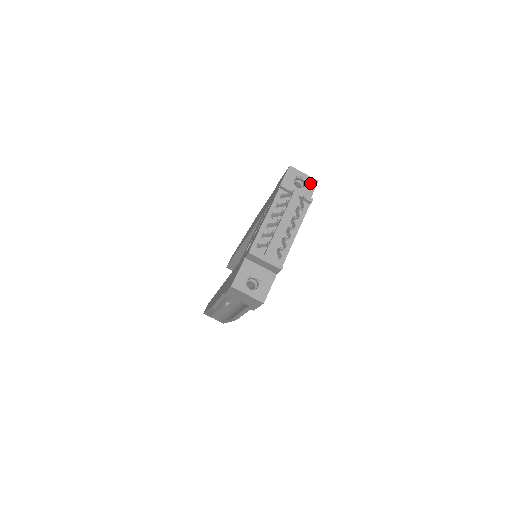
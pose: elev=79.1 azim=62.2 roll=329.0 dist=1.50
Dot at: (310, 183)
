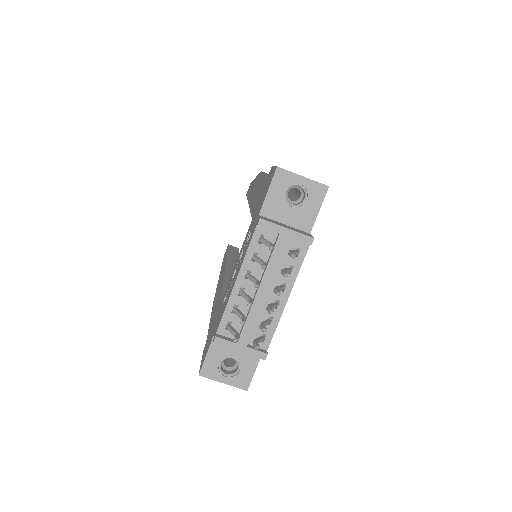
Dot at: (314, 193)
